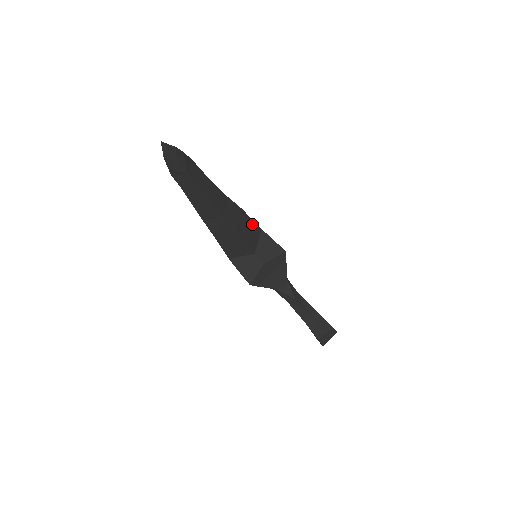
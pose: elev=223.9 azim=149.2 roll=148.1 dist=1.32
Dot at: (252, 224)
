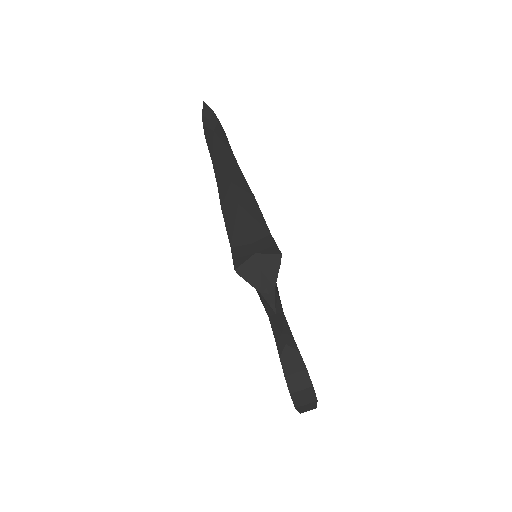
Dot at: (261, 219)
